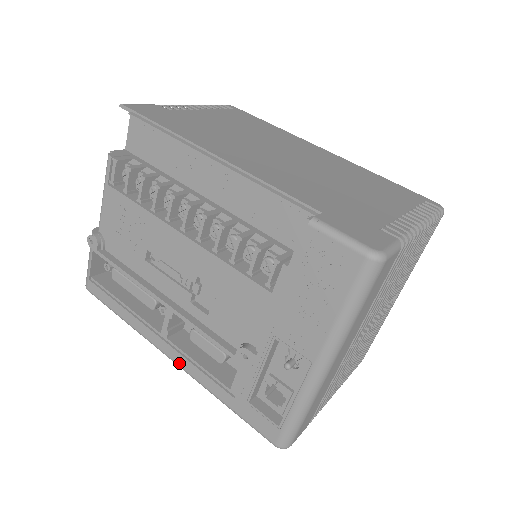
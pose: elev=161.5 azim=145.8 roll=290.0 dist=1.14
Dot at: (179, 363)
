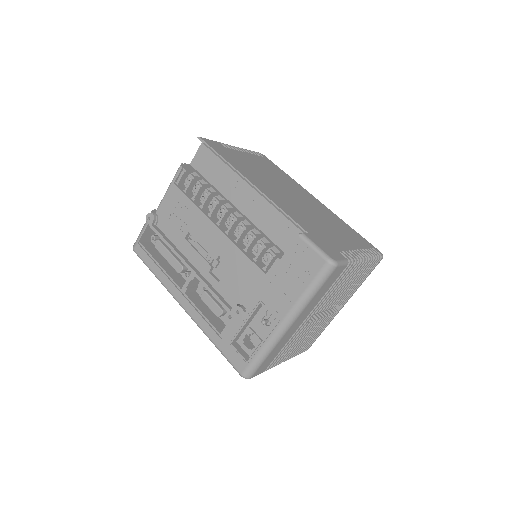
Dot at: (189, 311)
